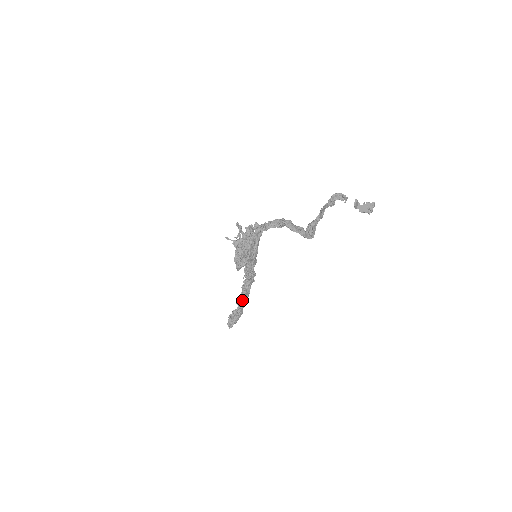
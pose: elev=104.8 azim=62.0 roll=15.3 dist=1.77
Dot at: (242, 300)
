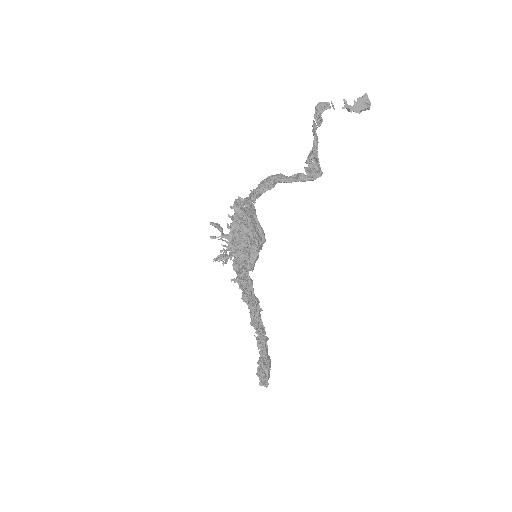
Dot at: (261, 341)
